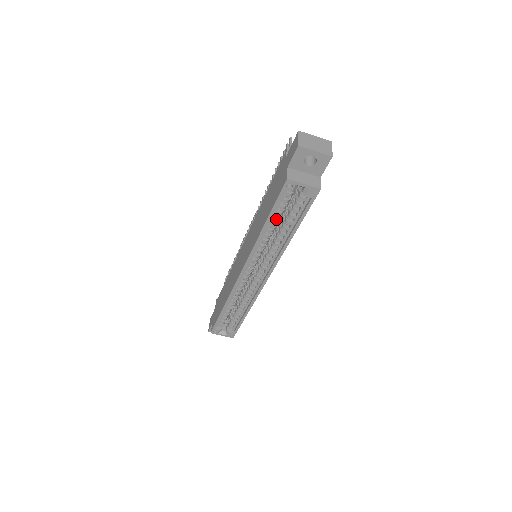
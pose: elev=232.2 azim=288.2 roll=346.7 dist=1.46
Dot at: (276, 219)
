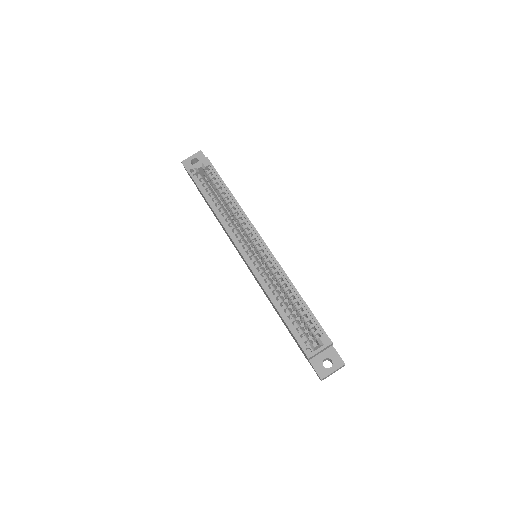
Dot at: (212, 197)
